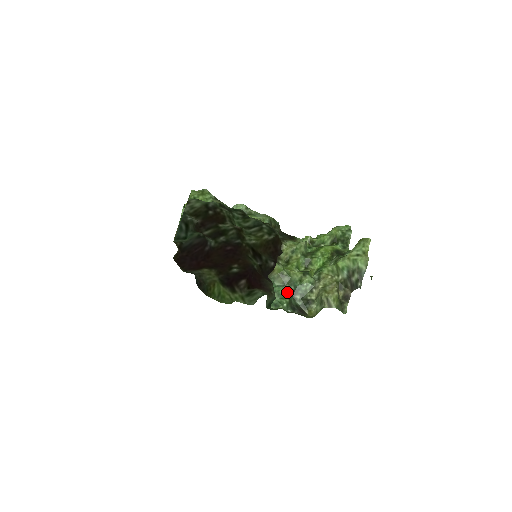
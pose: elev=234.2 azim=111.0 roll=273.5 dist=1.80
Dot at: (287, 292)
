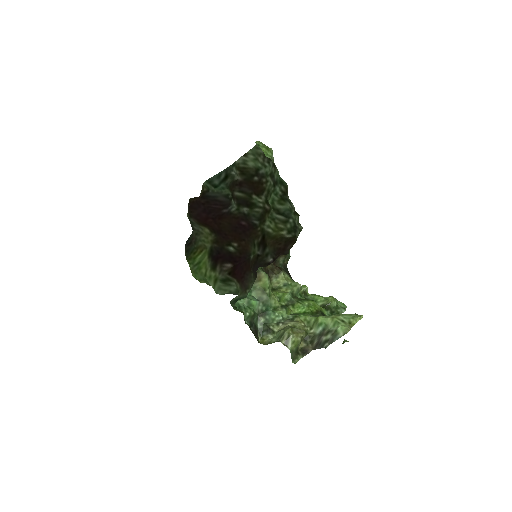
Dot at: (257, 307)
